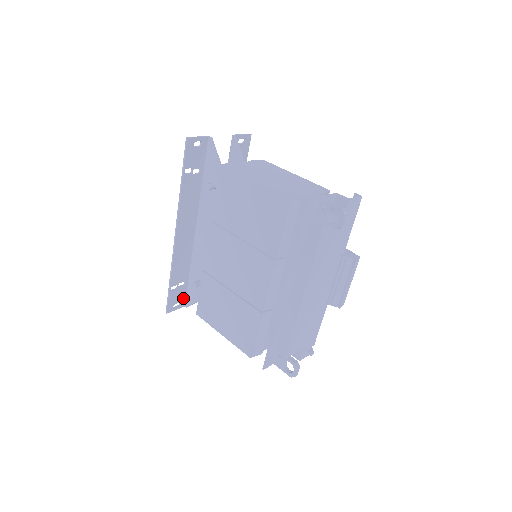
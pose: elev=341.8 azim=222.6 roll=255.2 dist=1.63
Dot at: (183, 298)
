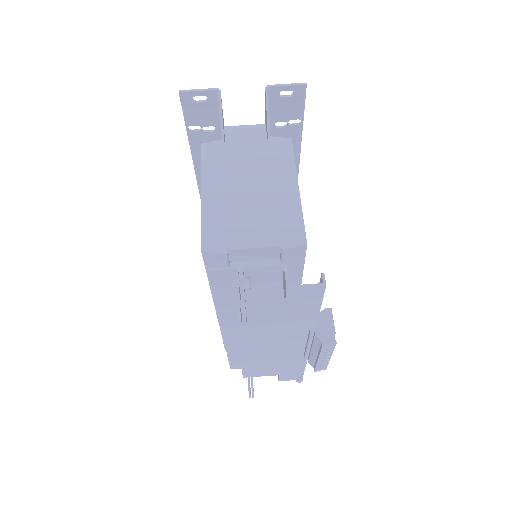
Dot at: occluded
